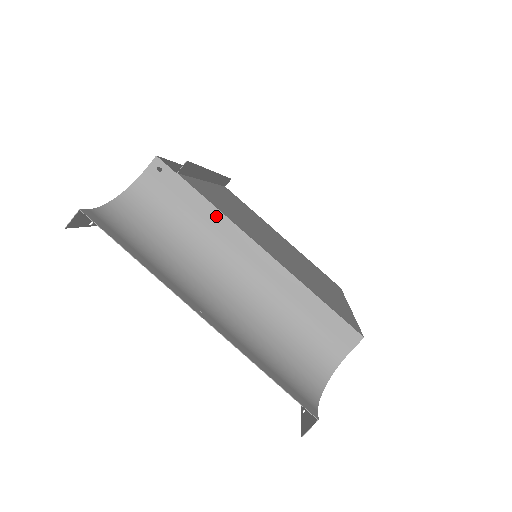
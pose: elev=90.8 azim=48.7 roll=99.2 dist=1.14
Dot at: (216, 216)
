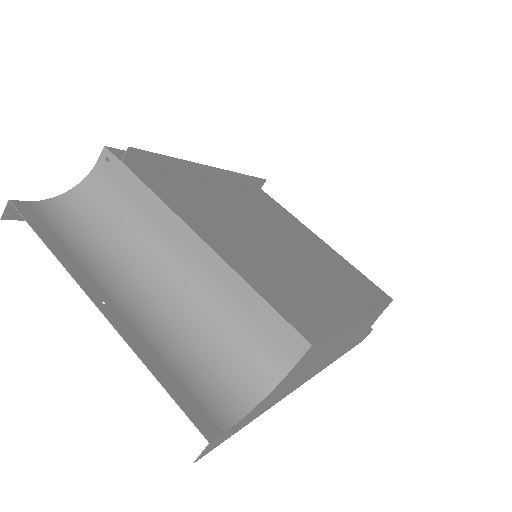
Dot at: (154, 202)
